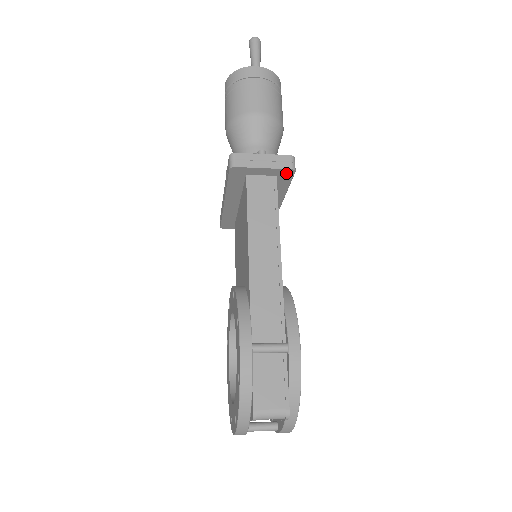
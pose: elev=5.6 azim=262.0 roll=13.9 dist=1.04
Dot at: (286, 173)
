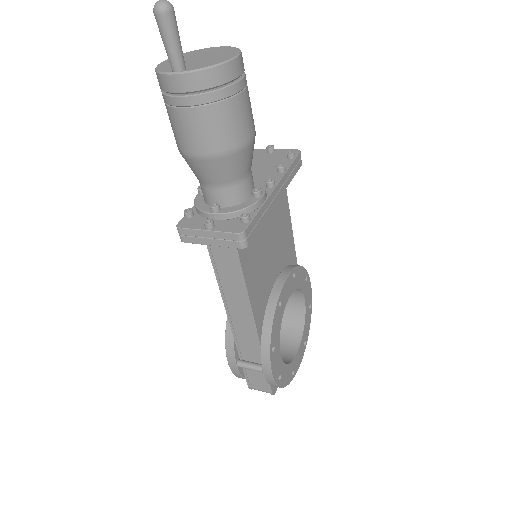
Dot at: occluded
